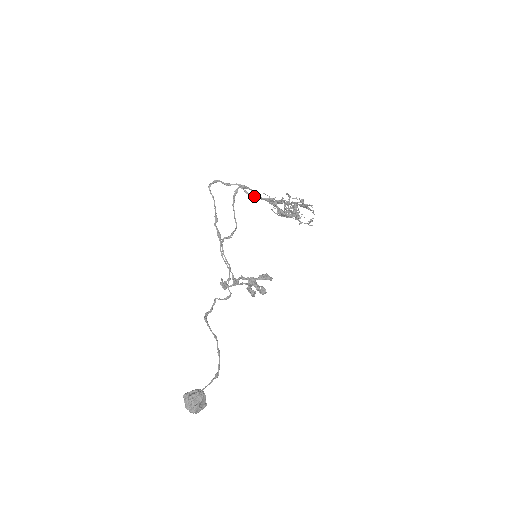
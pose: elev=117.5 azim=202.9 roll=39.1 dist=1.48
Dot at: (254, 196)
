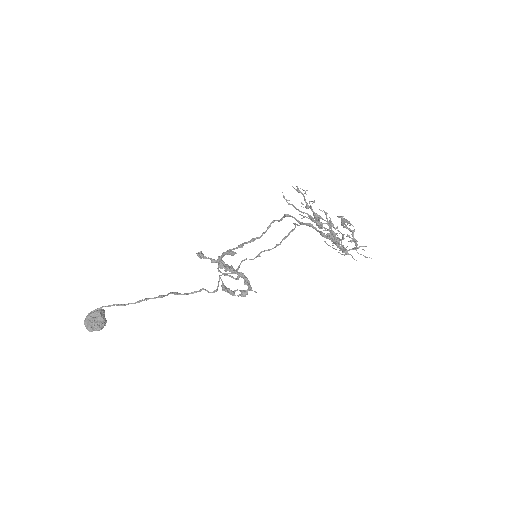
Dot at: occluded
